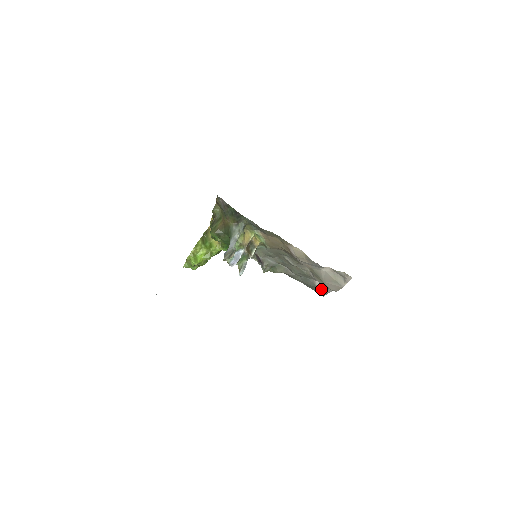
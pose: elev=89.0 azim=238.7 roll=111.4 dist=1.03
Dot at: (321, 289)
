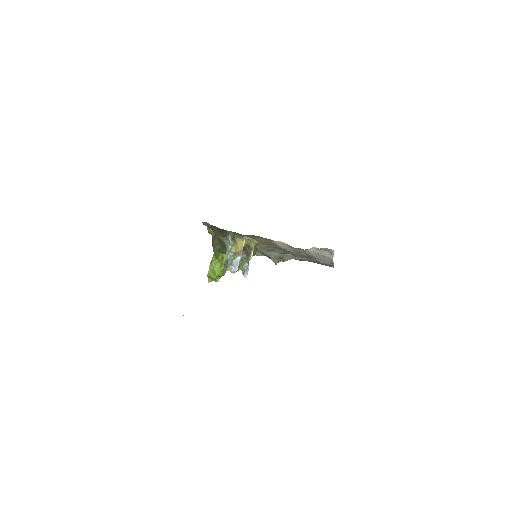
Dot at: (326, 263)
